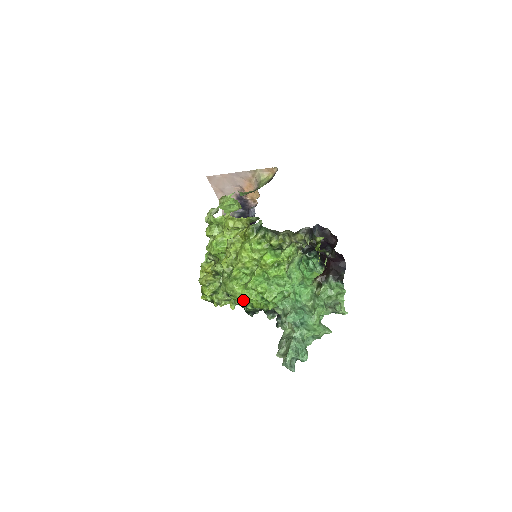
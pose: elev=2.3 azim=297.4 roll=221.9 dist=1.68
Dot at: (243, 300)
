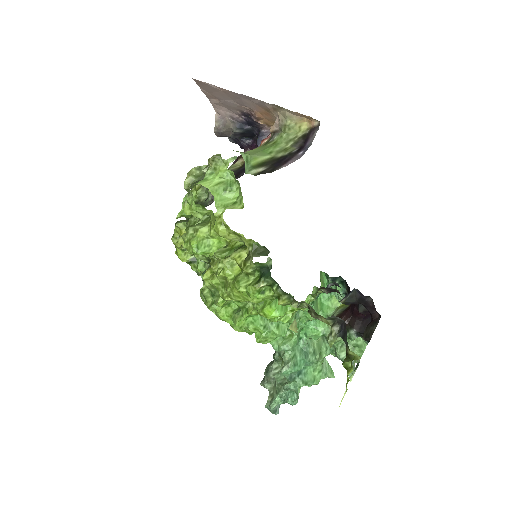
Dot at: occluded
